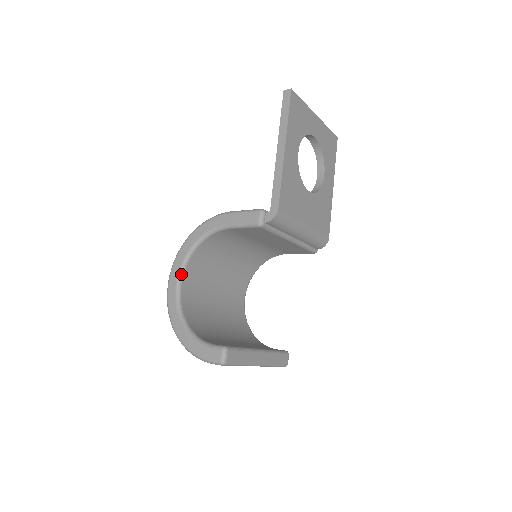
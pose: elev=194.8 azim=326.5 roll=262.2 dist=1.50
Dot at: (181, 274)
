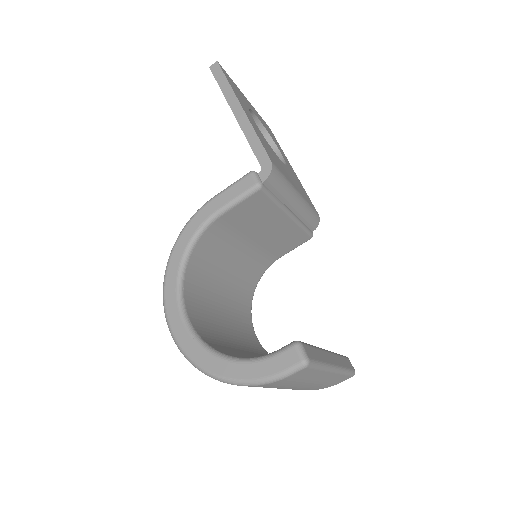
Dot at: (181, 303)
